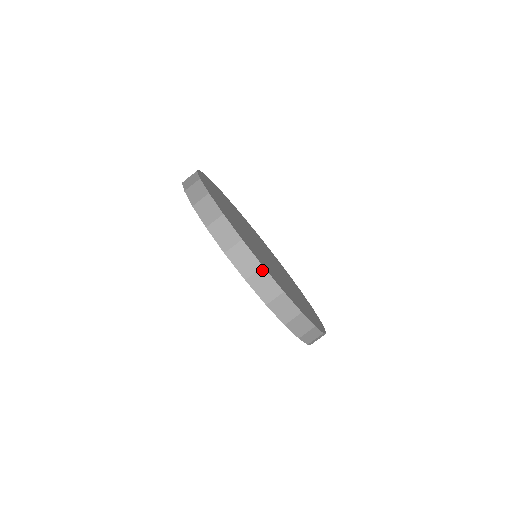
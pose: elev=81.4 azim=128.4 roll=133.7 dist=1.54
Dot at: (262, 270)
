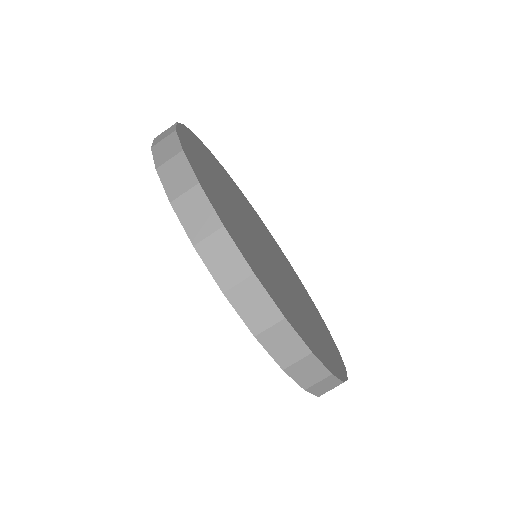
Dot at: (283, 323)
